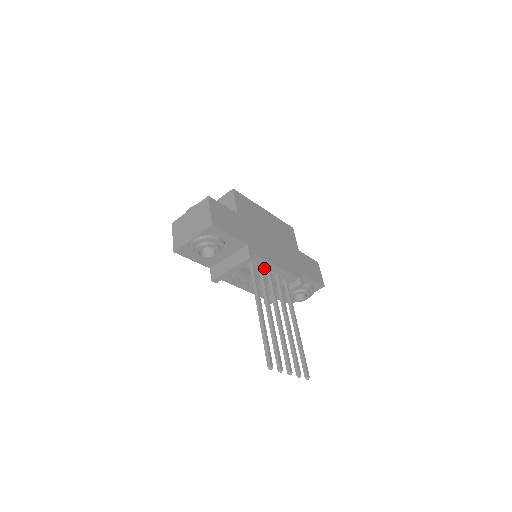
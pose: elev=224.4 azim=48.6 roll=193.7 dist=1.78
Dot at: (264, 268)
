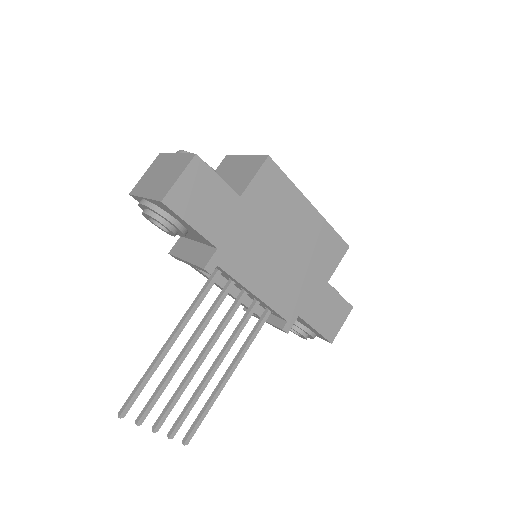
Dot at: (238, 284)
